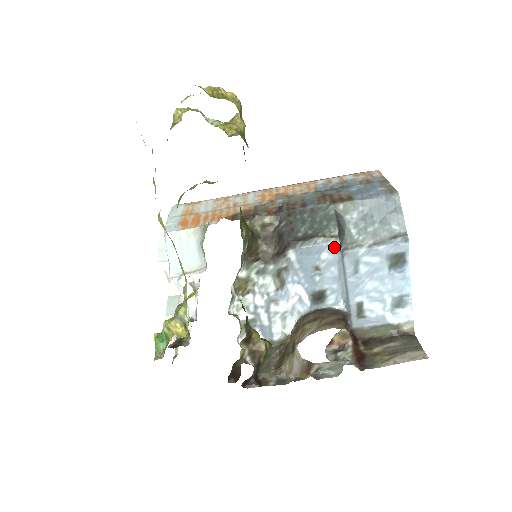
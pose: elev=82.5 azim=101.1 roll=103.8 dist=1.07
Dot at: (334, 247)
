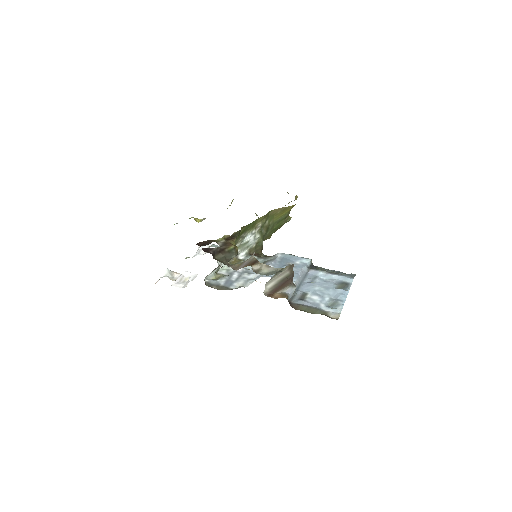
Dot at: (306, 261)
